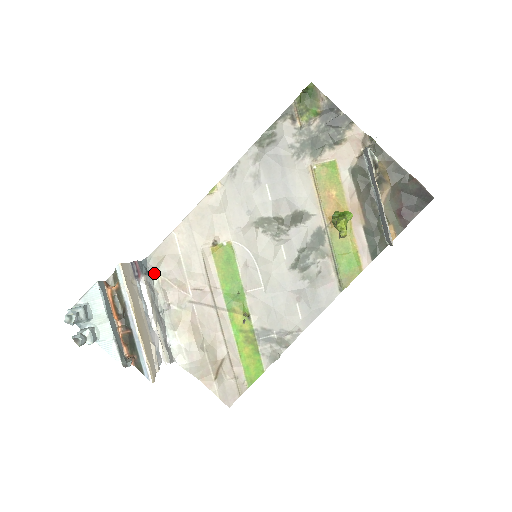
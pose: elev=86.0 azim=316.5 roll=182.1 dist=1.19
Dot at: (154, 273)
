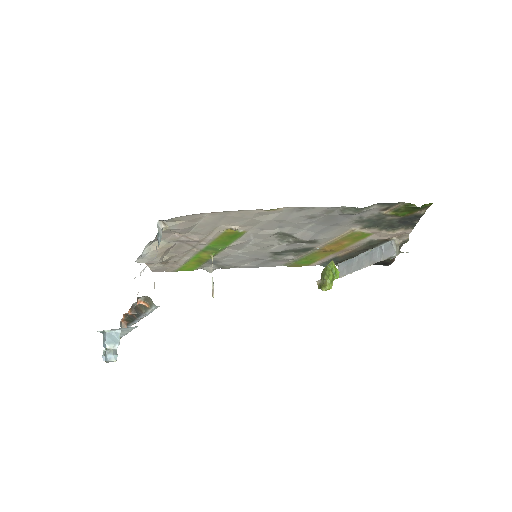
Dot at: (163, 225)
